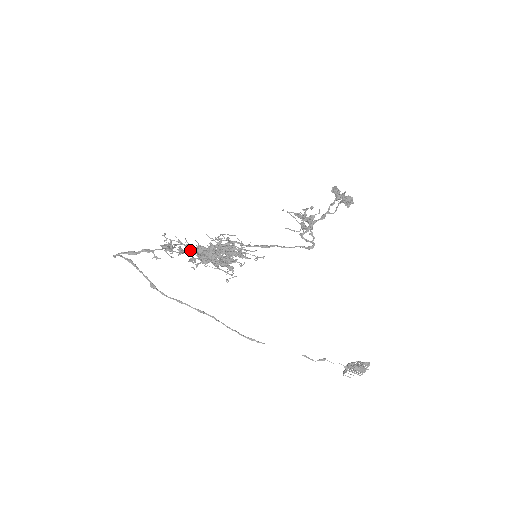
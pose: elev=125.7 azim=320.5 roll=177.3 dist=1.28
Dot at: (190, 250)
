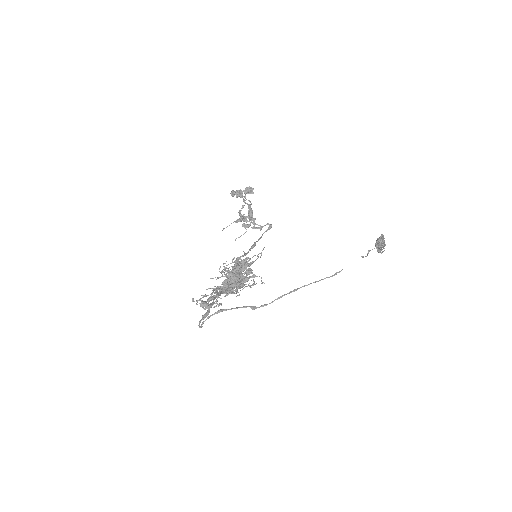
Dot at: occluded
